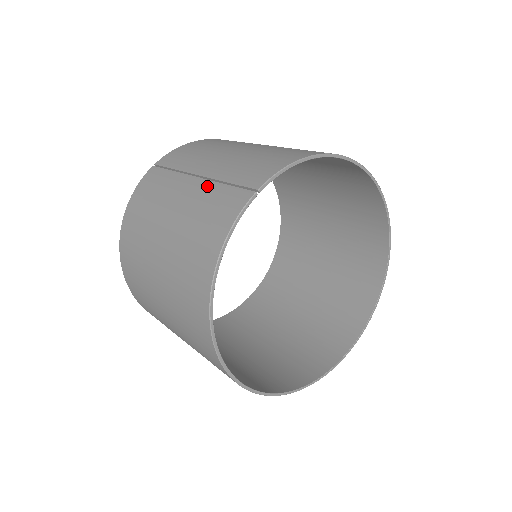
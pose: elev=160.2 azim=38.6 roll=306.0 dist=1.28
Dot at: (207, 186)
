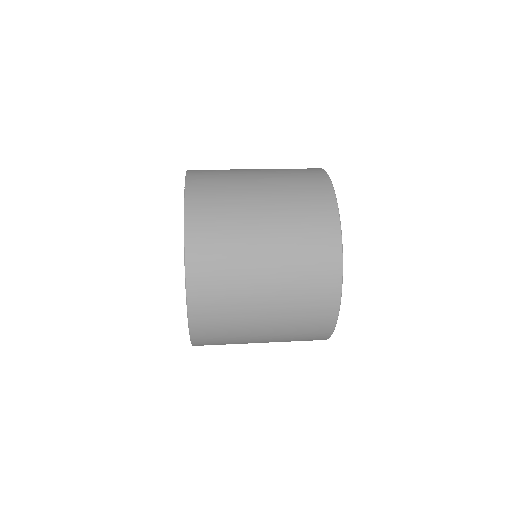
Dot at: (283, 190)
